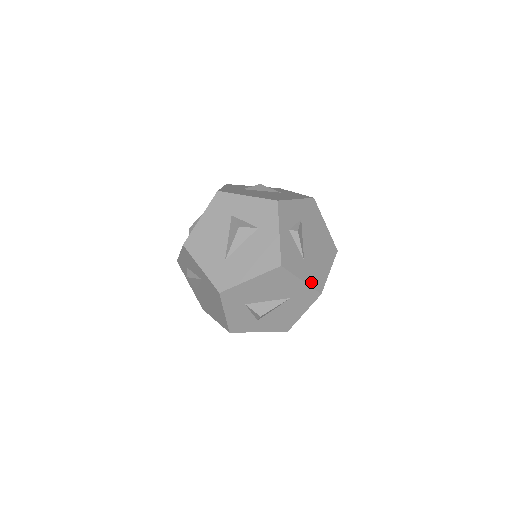
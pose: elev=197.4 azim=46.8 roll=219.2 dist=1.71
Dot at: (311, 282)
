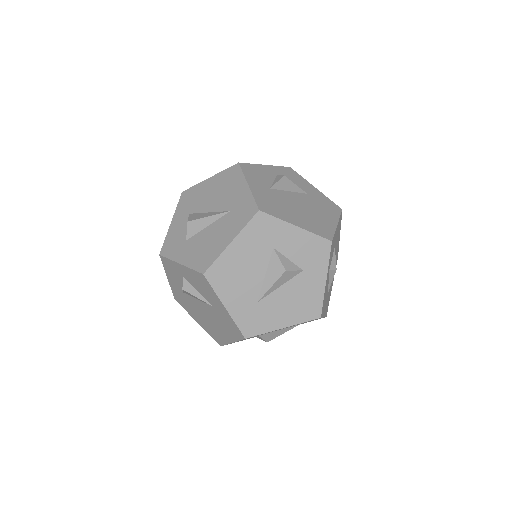
Dot at: occluded
